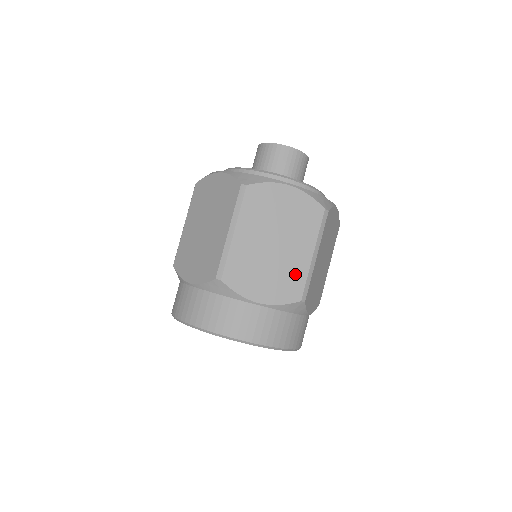
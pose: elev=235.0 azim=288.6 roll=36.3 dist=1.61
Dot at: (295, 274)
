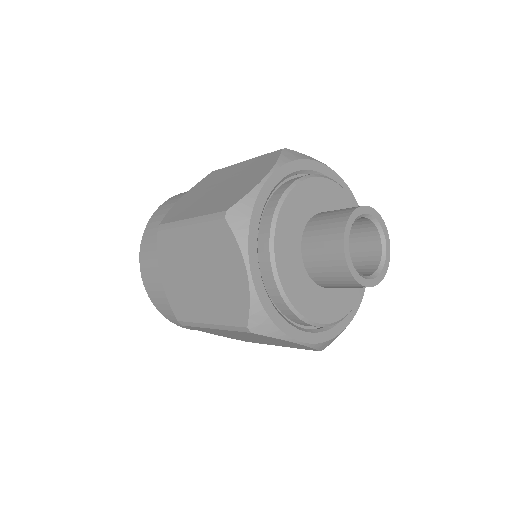
Dot at: occluded
